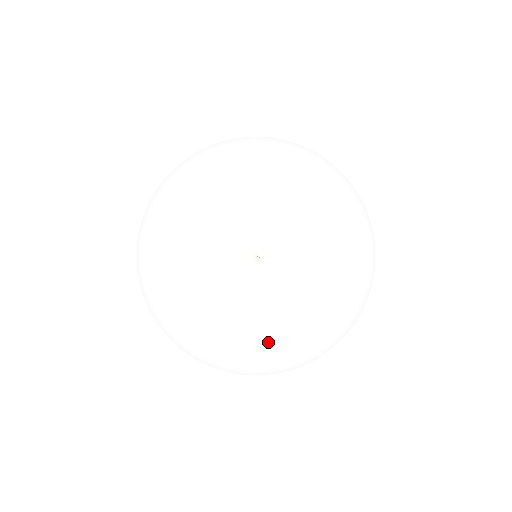
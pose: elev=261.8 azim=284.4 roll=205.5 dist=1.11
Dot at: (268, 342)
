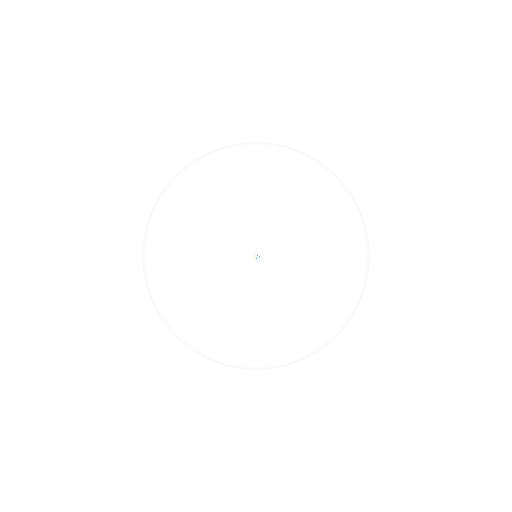
Dot at: (199, 350)
